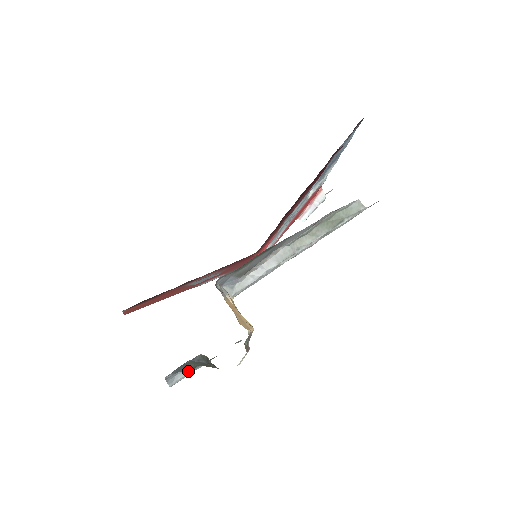
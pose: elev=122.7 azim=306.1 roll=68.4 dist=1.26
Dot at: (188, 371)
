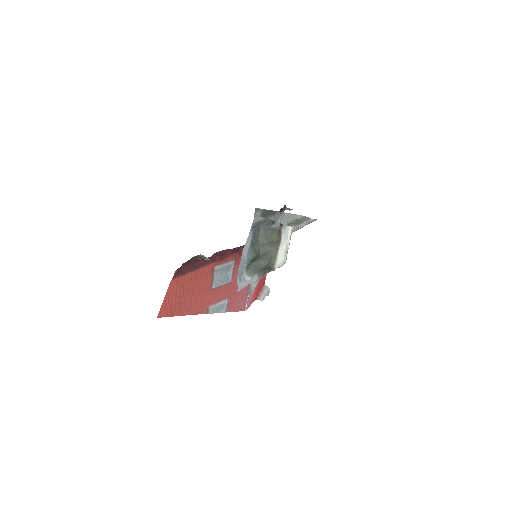
Dot at: (248, 278)
